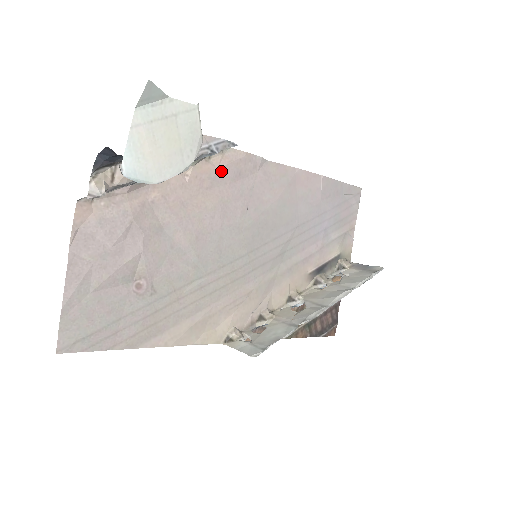
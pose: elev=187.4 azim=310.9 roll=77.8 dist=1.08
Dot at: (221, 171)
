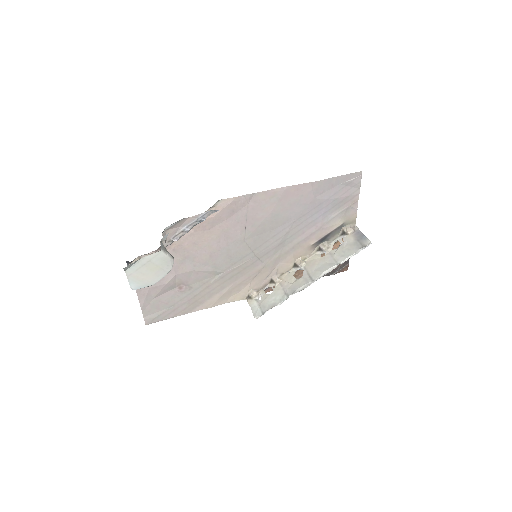
Dot at: (217, 216)
